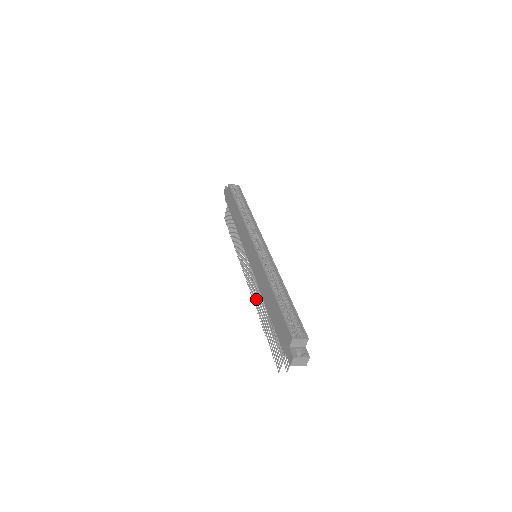
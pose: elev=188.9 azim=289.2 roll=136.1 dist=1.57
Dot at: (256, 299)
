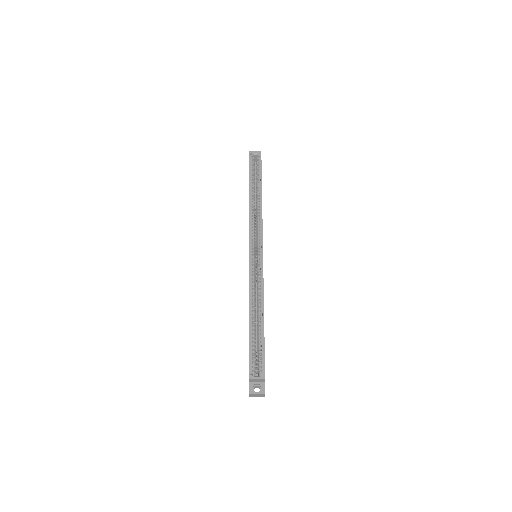
Dot at: occluded
